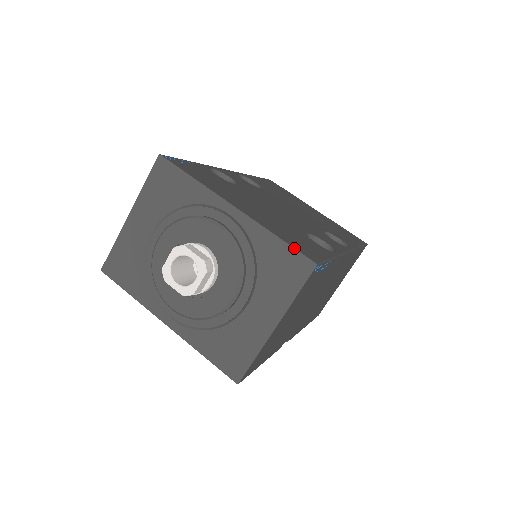
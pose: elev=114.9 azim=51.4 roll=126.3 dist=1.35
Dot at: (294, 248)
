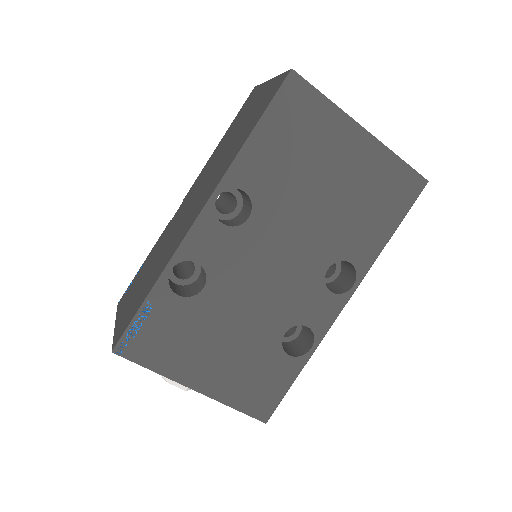
Dot at: (248, 415)
